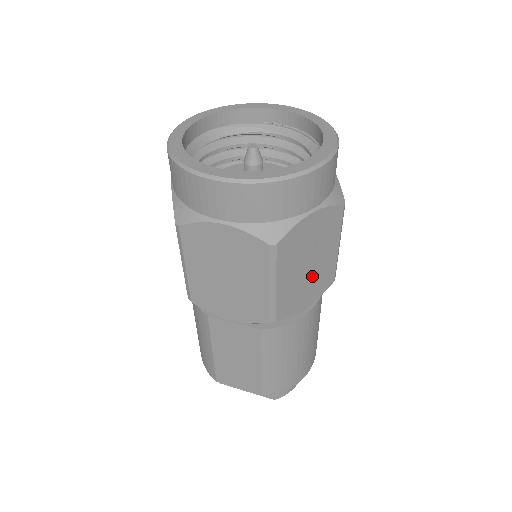
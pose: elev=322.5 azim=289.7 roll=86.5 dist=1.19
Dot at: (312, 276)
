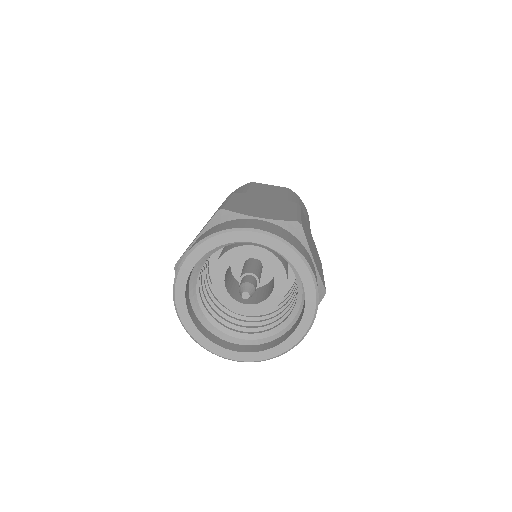
Dot at: occluded
